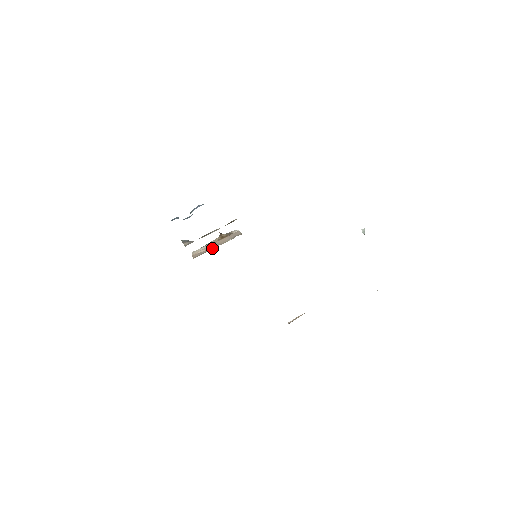
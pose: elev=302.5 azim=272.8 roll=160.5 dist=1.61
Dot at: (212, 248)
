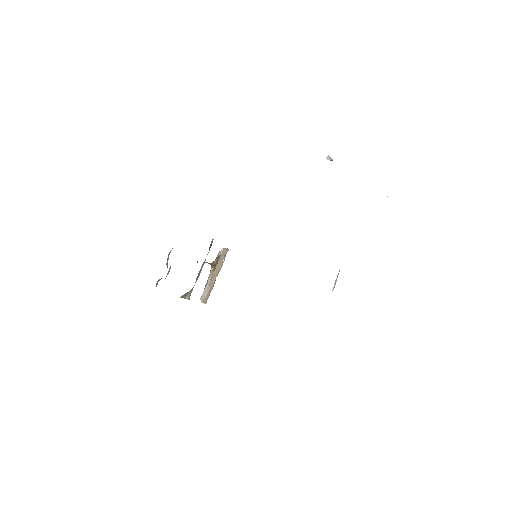
Dot at: (214, 282)
